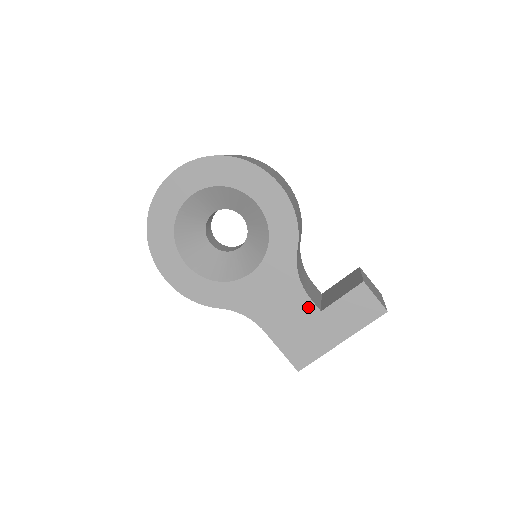
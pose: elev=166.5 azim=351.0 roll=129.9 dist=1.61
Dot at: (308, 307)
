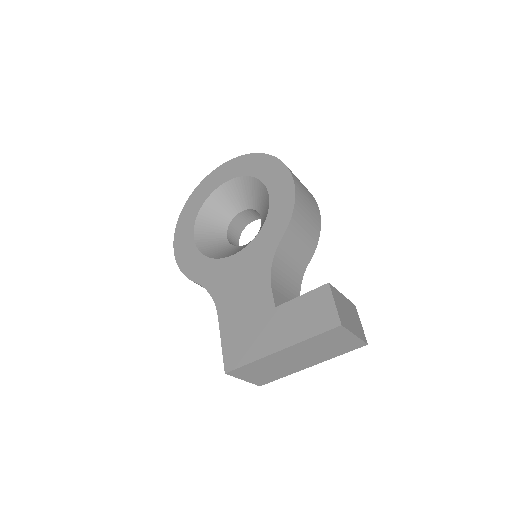
Dot at: (266, 299)
